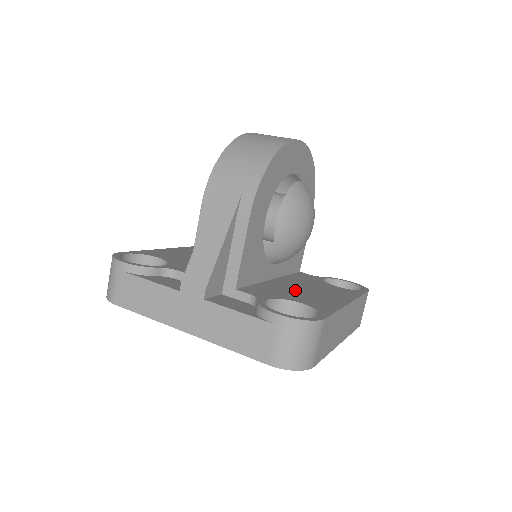
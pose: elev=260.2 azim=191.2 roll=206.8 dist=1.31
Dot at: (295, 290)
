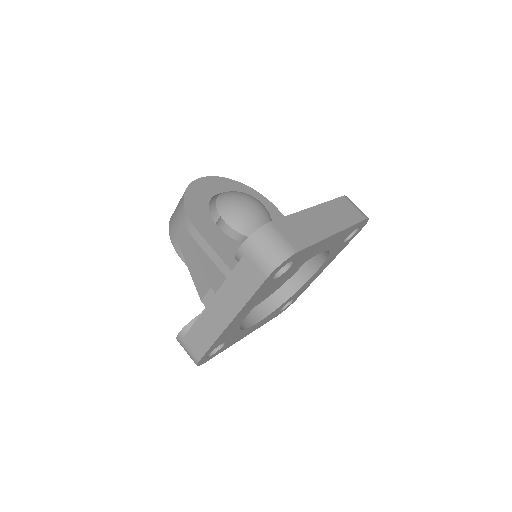
Dot at: occluded
